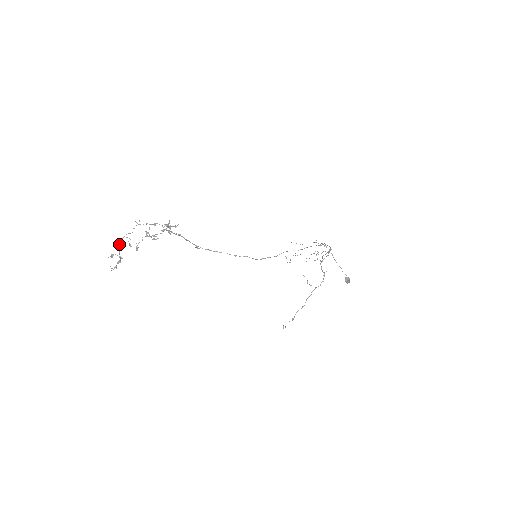
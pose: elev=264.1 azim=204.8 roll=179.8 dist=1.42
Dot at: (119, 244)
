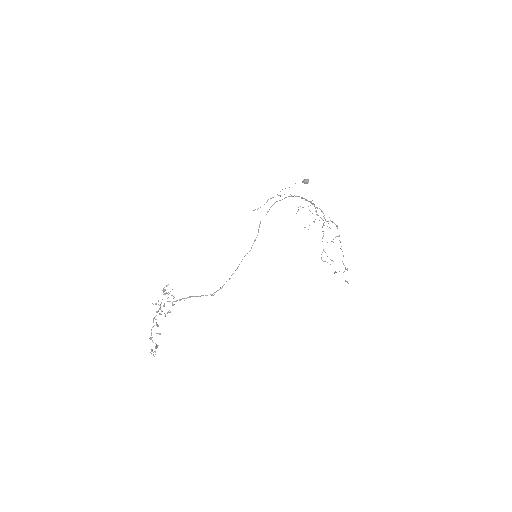
Dot at: (152, 341)
